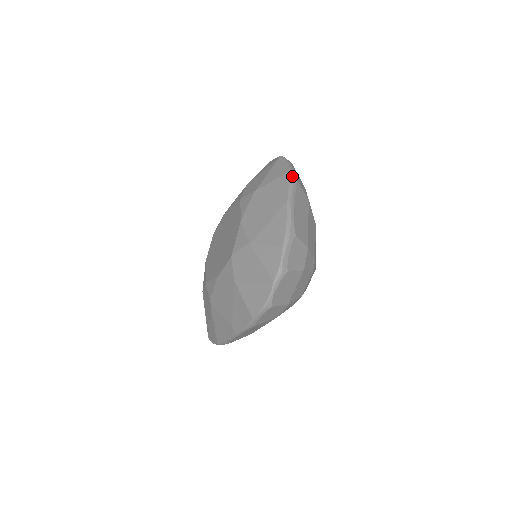
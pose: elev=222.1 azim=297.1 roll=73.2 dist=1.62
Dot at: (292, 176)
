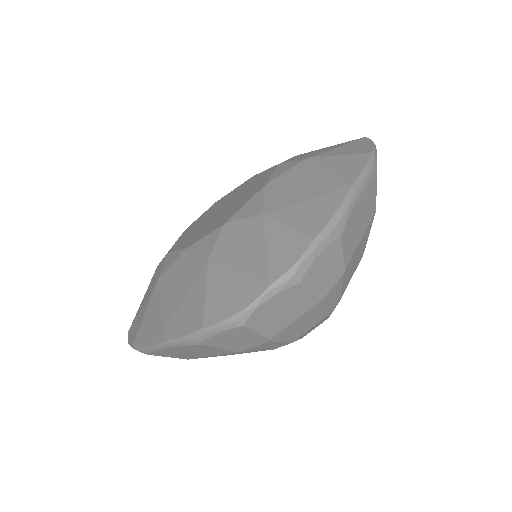
Dot at: (374, 160)
